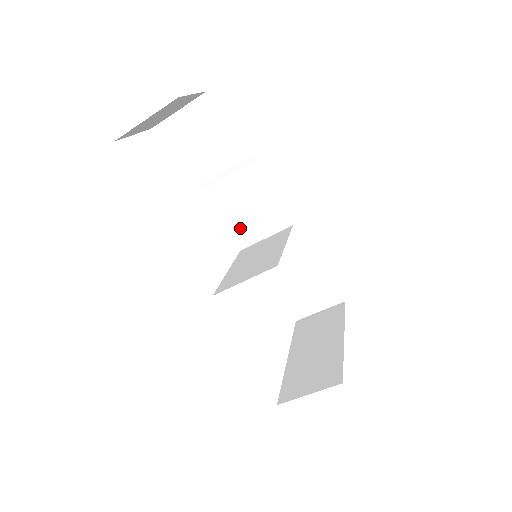
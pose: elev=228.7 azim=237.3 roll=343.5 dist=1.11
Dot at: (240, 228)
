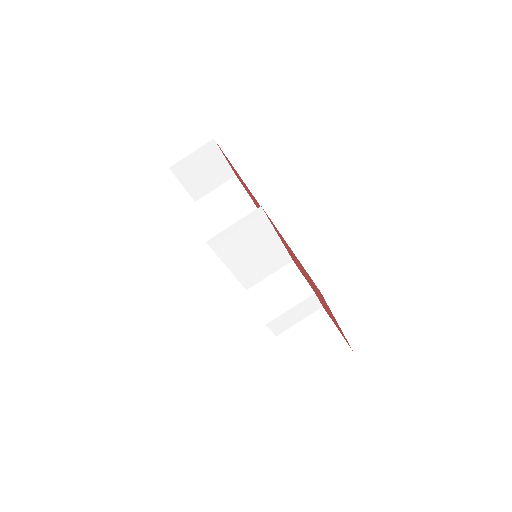
Dot at: occluded
